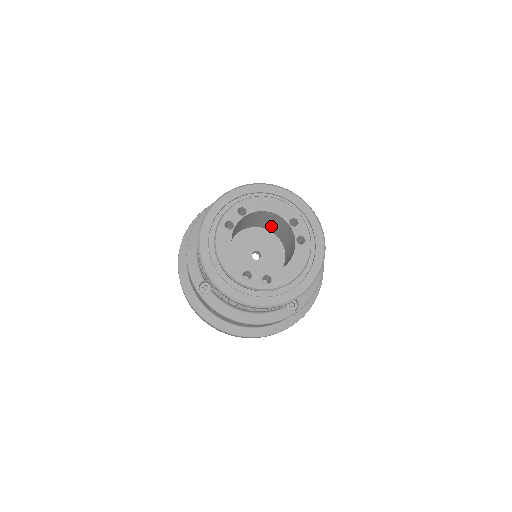
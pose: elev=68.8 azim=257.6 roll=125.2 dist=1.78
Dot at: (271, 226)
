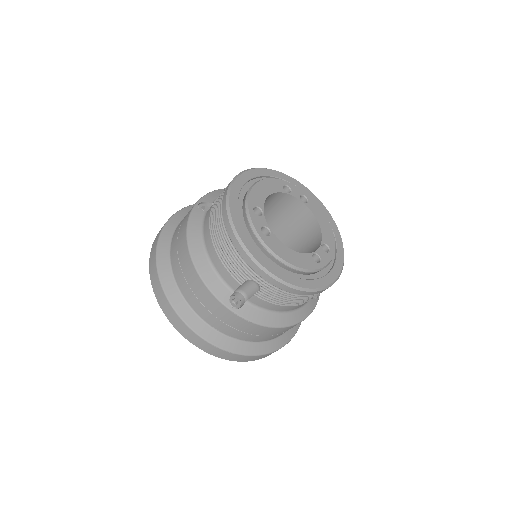
Dot at: occluded
